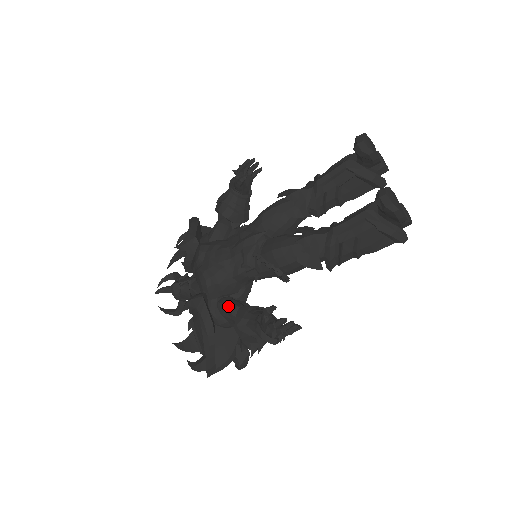
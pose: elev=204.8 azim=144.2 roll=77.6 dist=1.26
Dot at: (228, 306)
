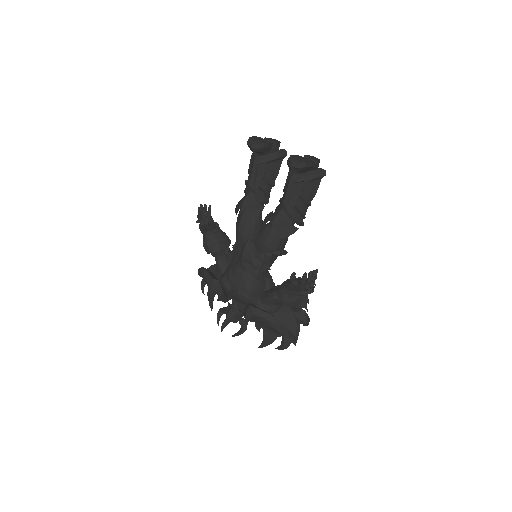
Dot at: (269, 297)
